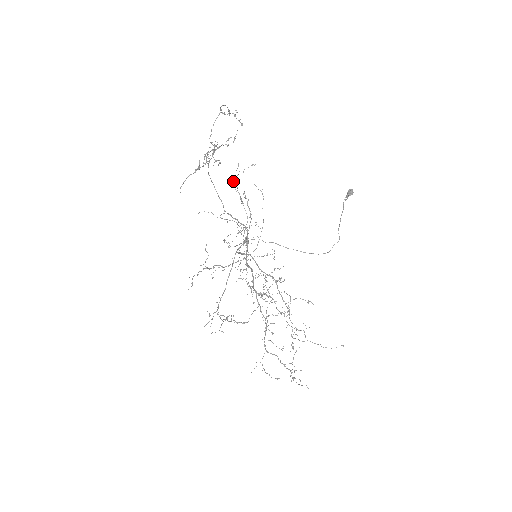
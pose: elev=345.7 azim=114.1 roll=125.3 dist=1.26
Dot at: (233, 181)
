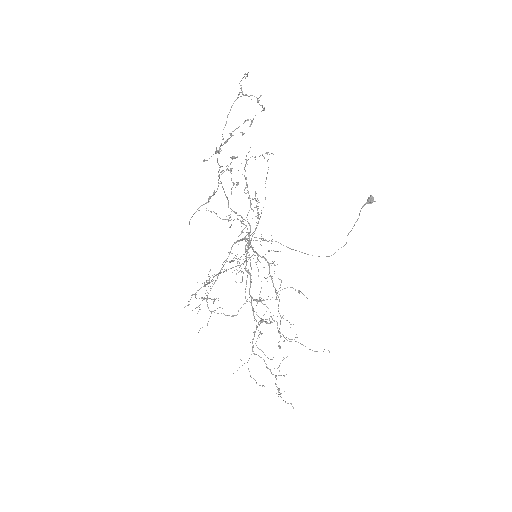
Dot at: occluded
